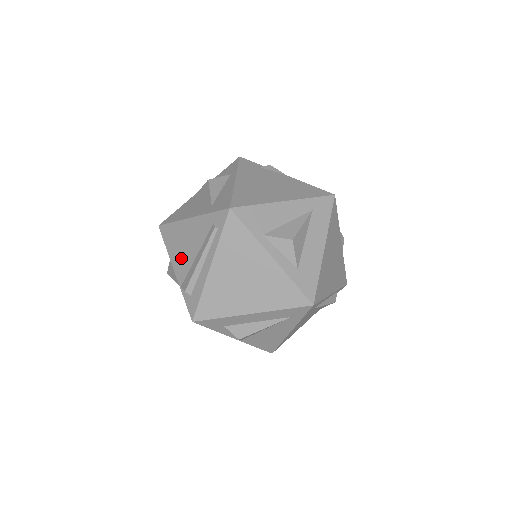
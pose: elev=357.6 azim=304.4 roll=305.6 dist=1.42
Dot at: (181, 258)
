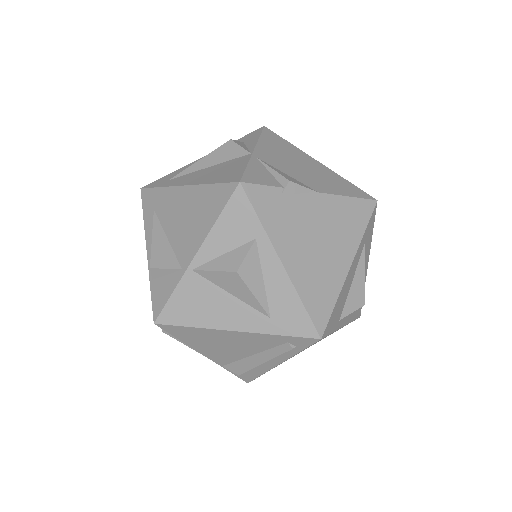
Dot at: (219, 352)
